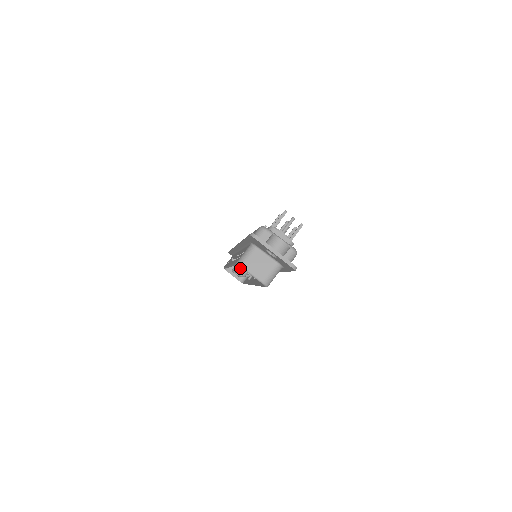
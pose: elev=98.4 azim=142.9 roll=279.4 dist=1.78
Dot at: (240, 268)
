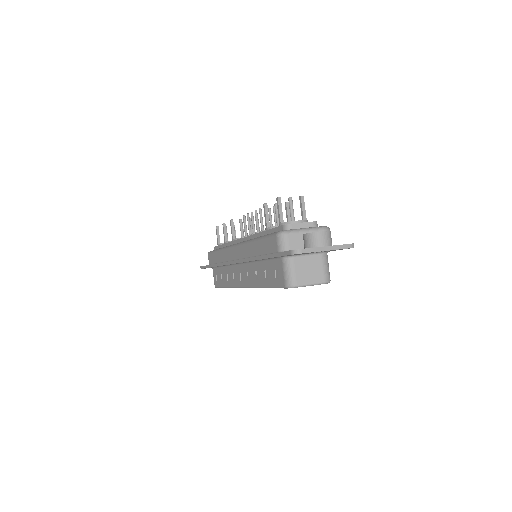
Dot at: occluded
